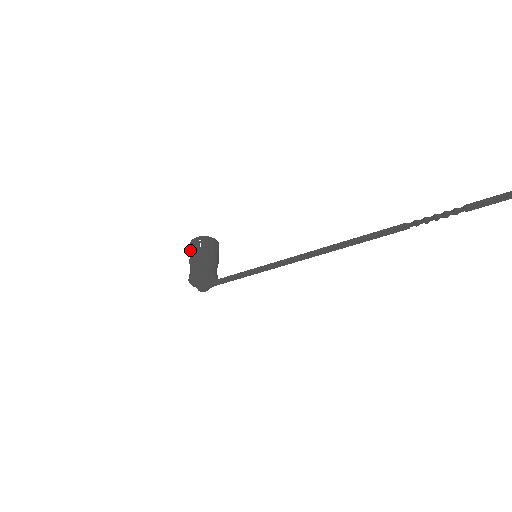
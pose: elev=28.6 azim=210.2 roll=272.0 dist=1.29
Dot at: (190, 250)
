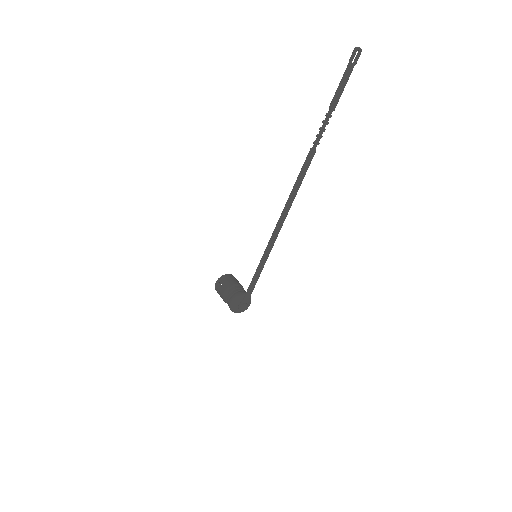
Dot at: occluded
